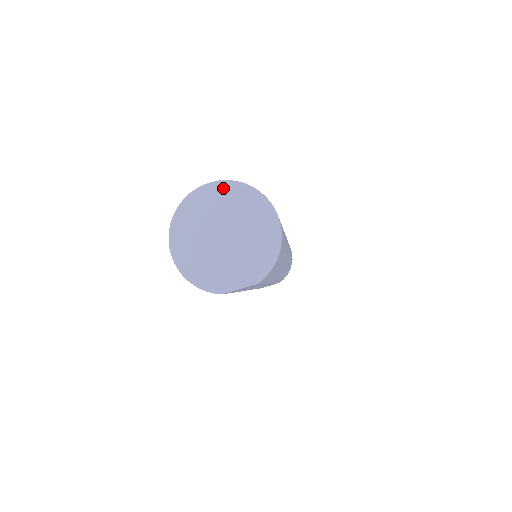
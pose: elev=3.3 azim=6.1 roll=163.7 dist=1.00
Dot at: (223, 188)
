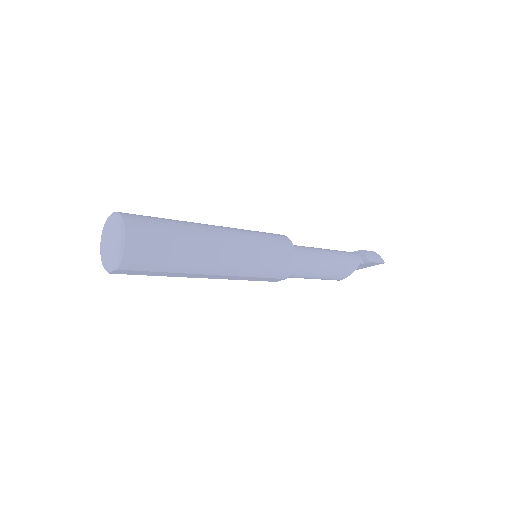
Dot at: (113, 216)
